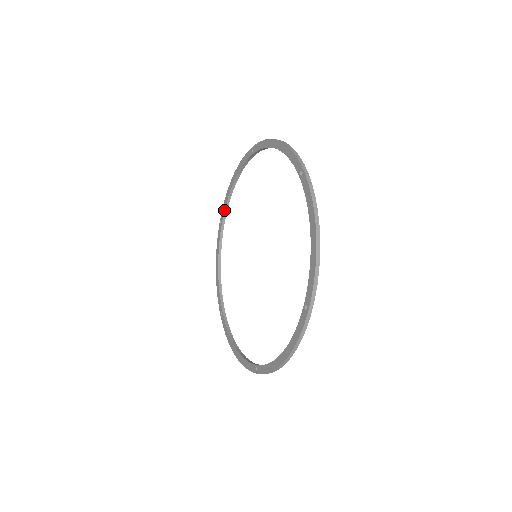
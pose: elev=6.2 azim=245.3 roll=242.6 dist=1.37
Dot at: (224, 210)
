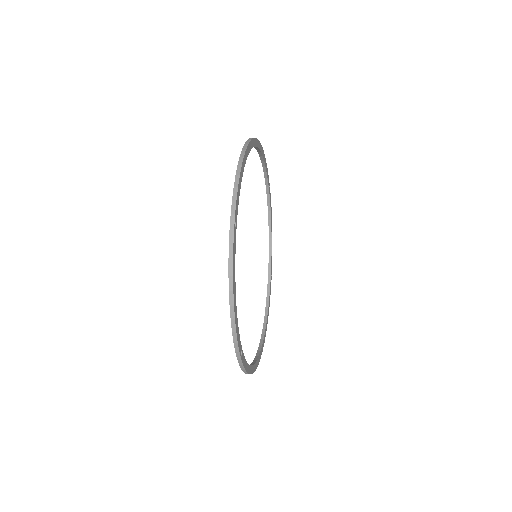
Dot at: (264, 177)
